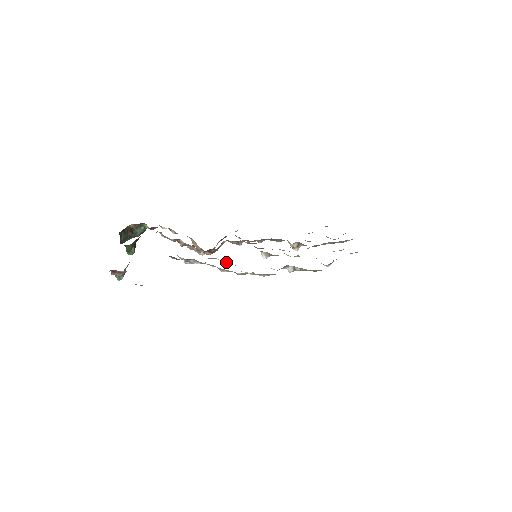
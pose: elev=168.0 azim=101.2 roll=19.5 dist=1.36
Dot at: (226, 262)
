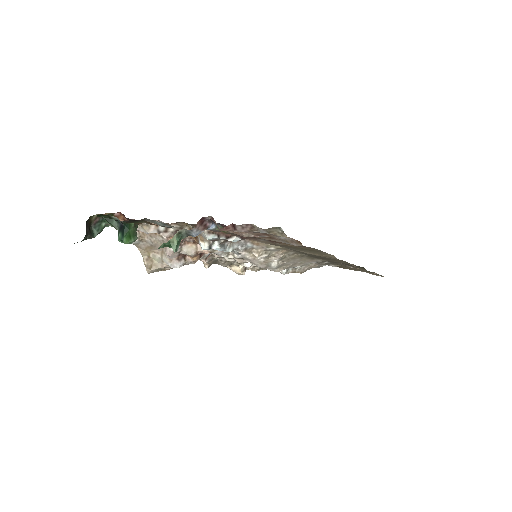
Dot at: (237, 259)
